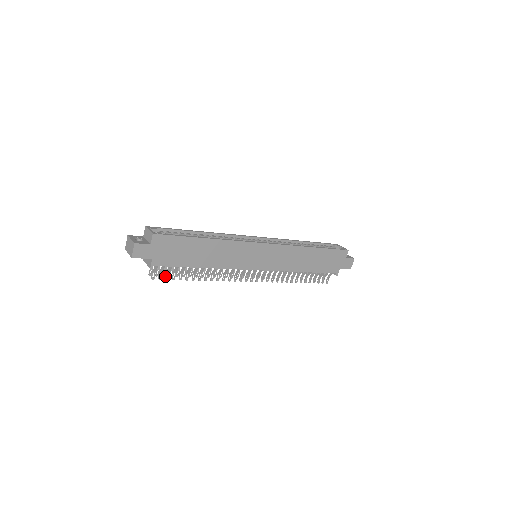
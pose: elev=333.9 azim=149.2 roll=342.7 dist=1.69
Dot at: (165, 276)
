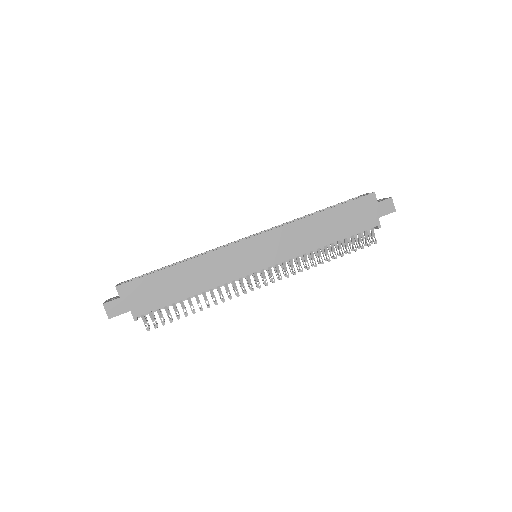
Dot at: (161, 322)
